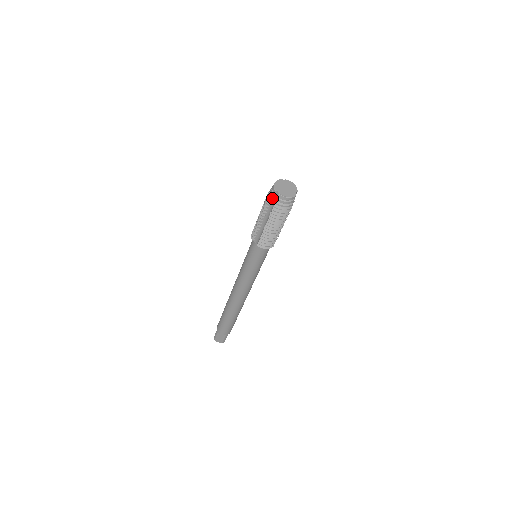
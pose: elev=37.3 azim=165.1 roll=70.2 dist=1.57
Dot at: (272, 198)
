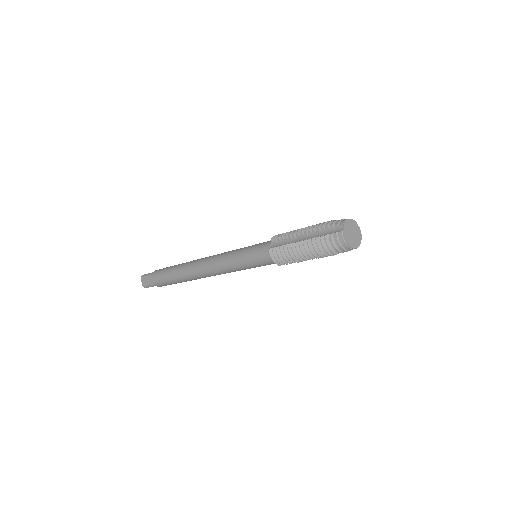
Dot at: (332, 227)
